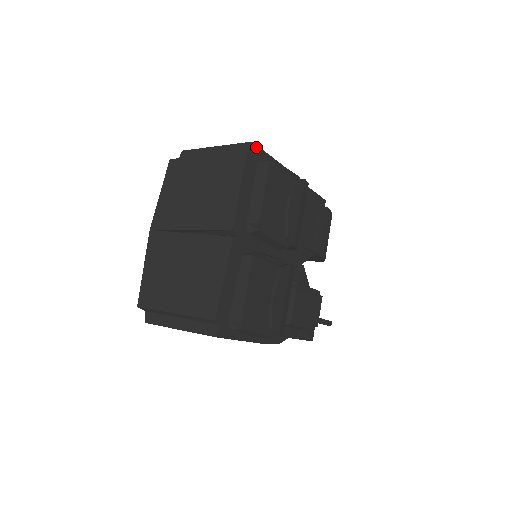
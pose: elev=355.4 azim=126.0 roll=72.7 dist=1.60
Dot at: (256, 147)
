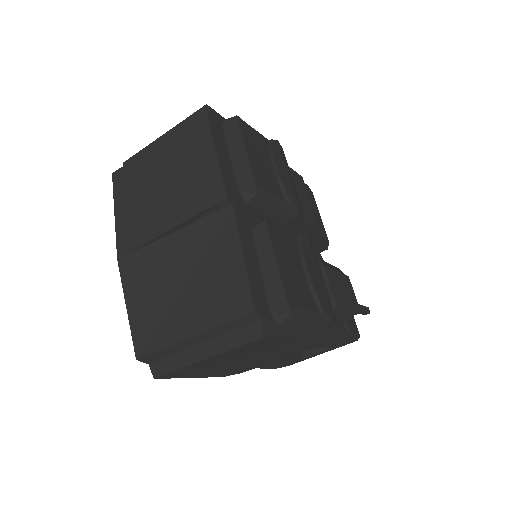
Dot at: (213, 110)
